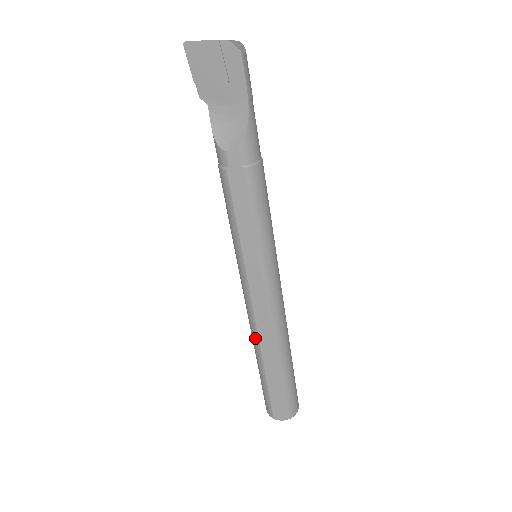
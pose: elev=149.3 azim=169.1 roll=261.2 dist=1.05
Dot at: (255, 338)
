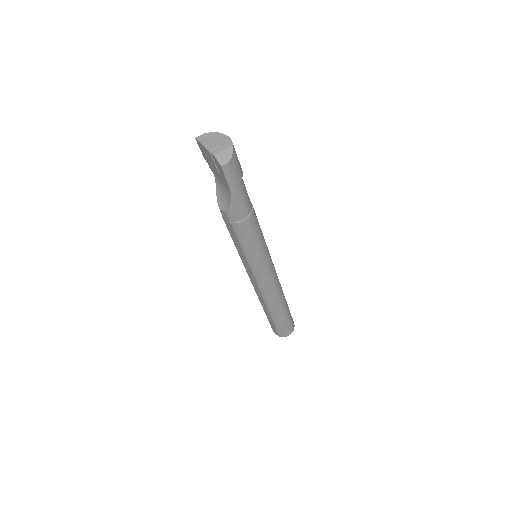
Dot at: occluded
